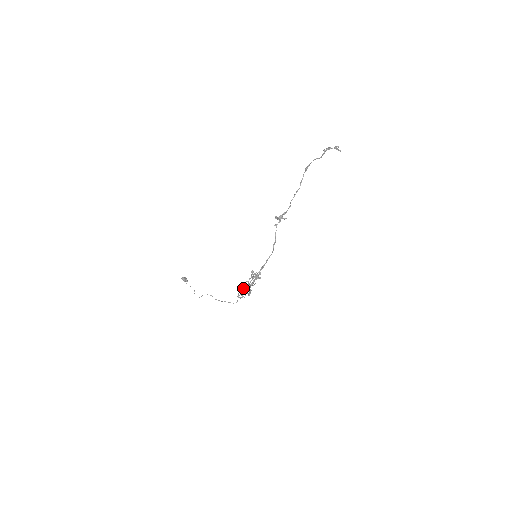
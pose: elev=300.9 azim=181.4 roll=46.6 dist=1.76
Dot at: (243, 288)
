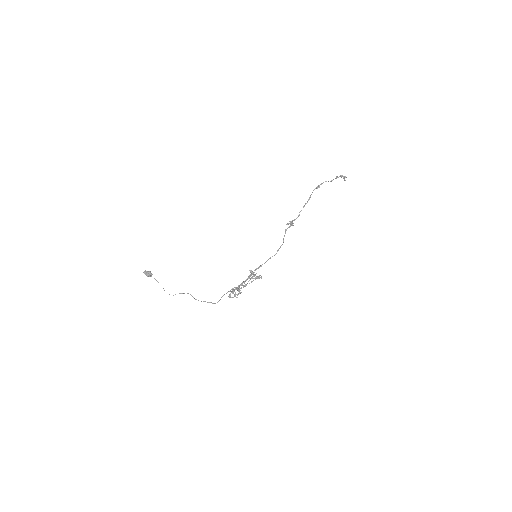
Dot at: (238, 287)
